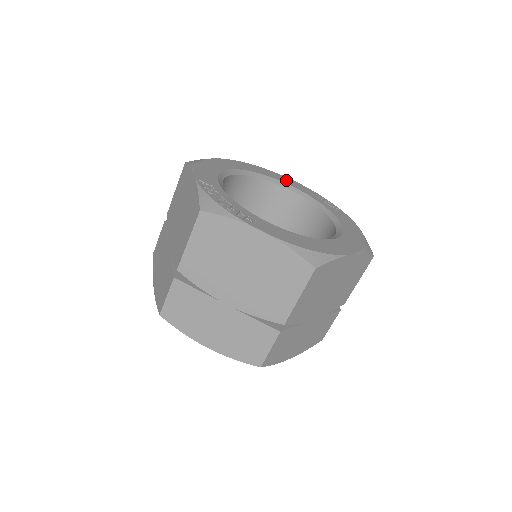
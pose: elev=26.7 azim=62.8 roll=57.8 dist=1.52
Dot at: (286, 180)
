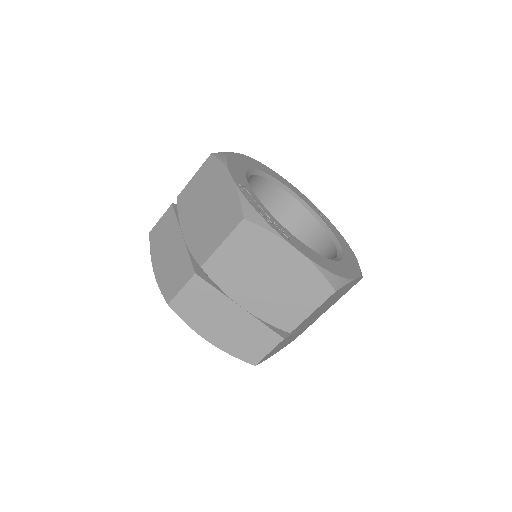
Dot at: (289, 185)
